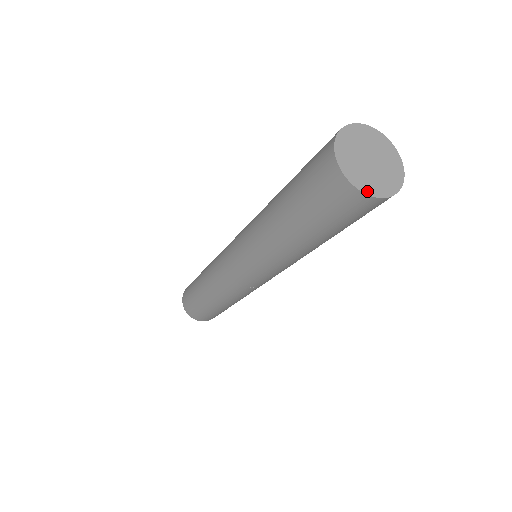
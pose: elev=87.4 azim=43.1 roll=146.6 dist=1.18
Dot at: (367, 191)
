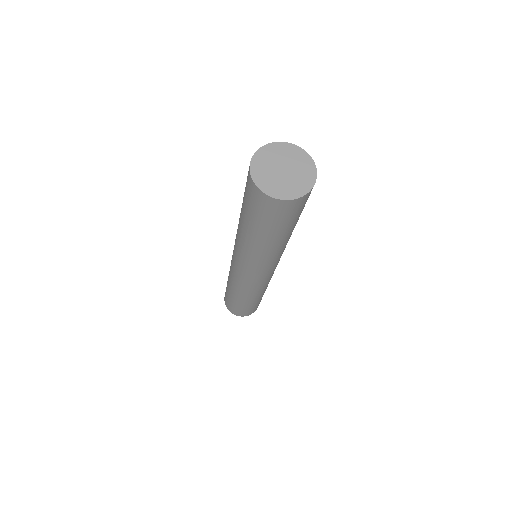
Dot at: (298, 195)
